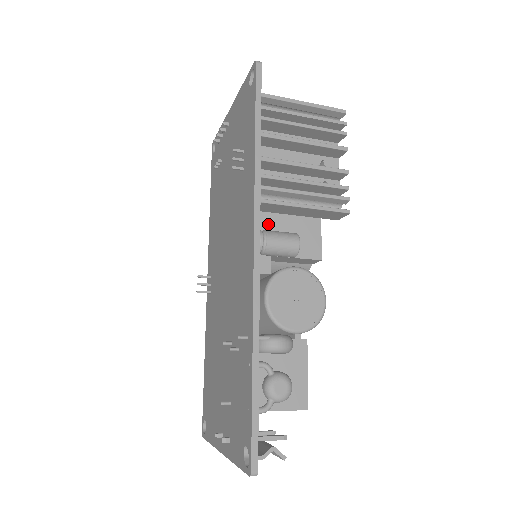
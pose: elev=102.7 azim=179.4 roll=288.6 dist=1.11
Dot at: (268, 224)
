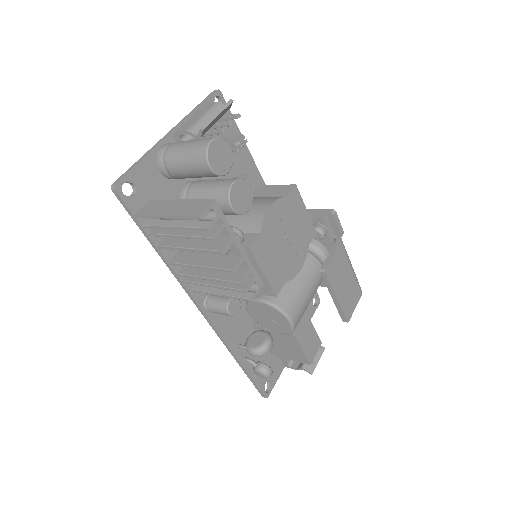
Dot at: occluded
